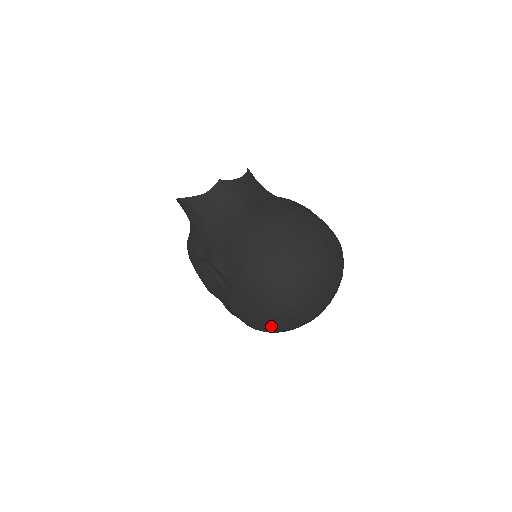
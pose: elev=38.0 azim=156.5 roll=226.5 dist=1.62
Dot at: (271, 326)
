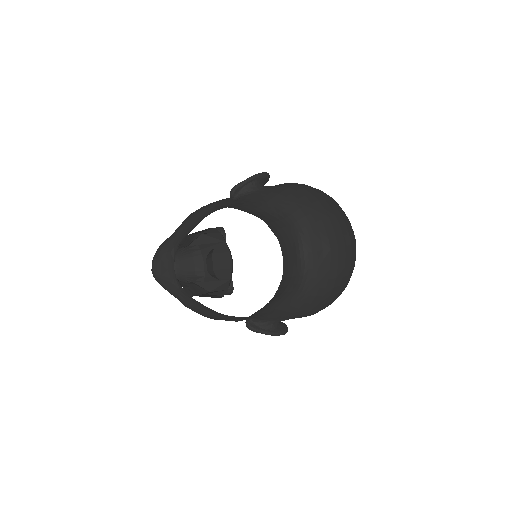
Dot at: occluded
